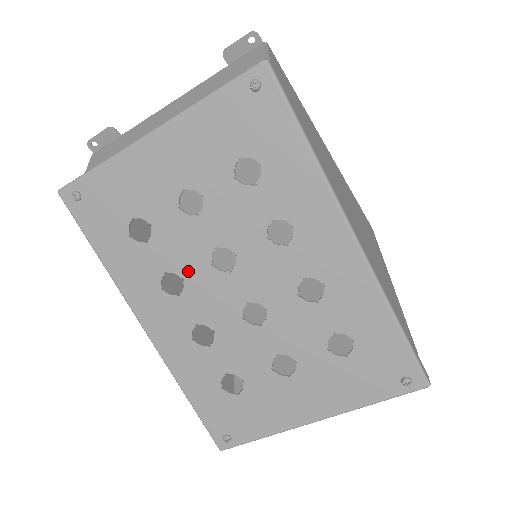
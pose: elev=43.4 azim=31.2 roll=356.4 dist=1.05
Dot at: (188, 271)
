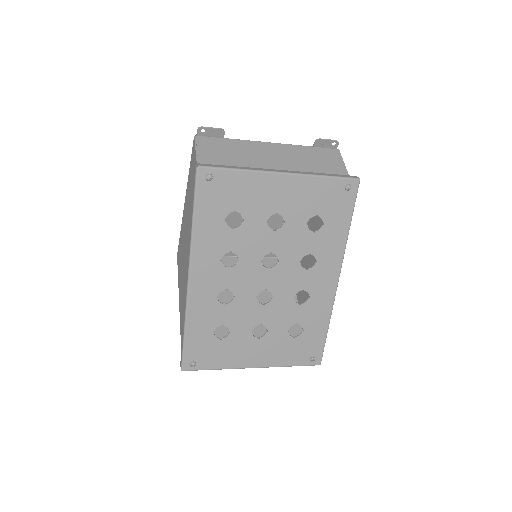
Dot at: (245, 257)
